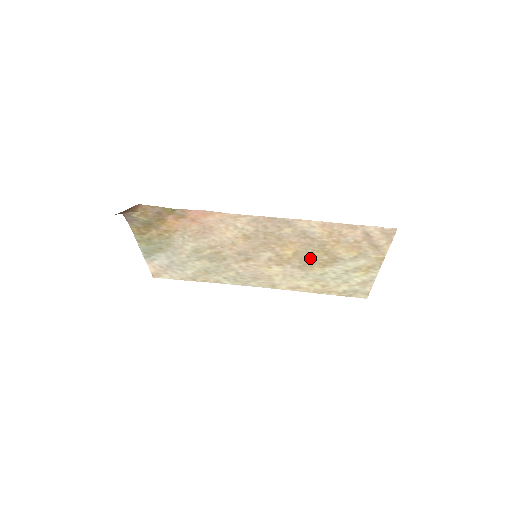
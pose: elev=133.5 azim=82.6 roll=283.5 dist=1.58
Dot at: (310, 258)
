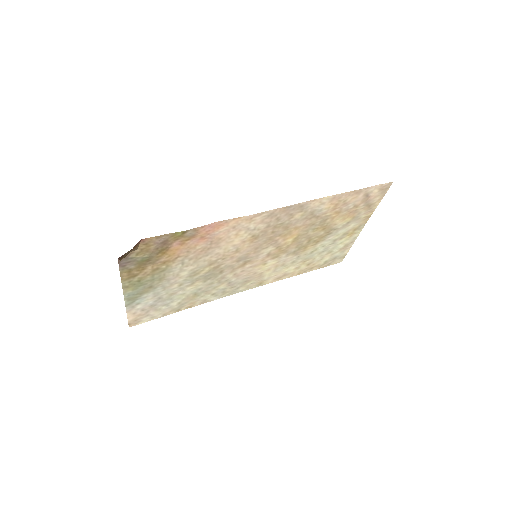
Dot at: (307, 239)
